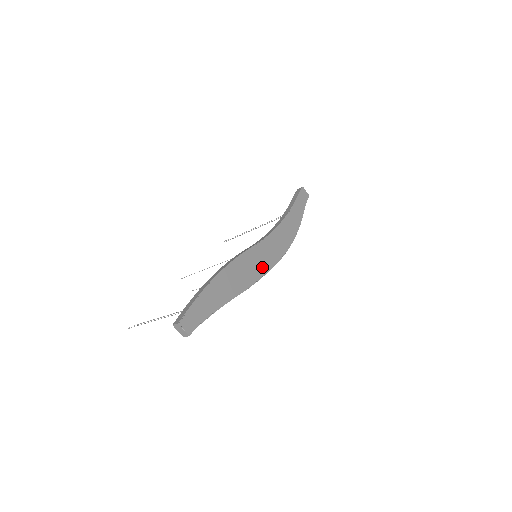
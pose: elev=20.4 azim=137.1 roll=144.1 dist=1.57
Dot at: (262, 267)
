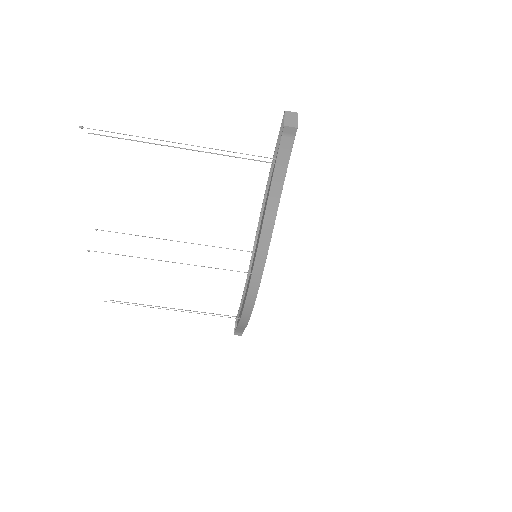
Dot at: occluded
